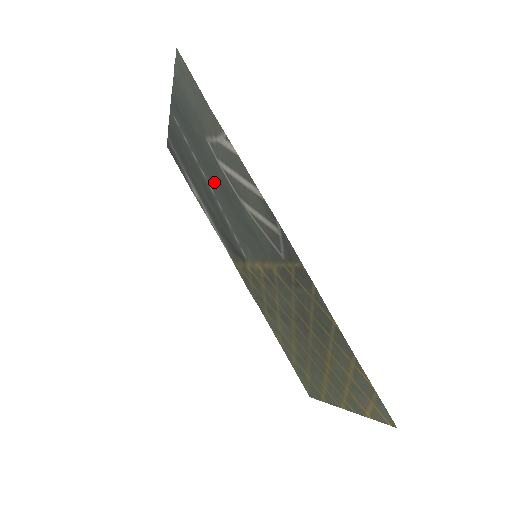
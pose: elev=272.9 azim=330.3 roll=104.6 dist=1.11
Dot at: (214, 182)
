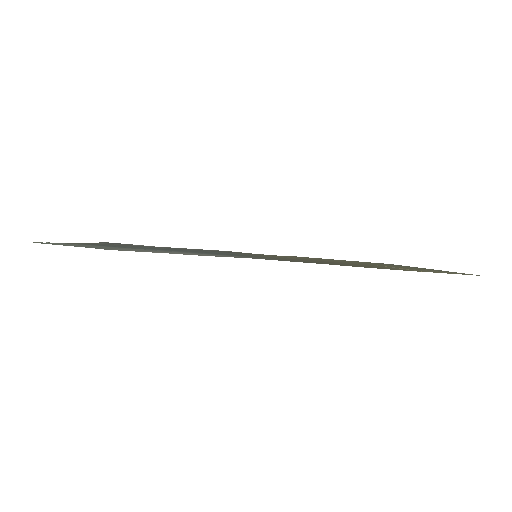
Dot at: (168, 249)
